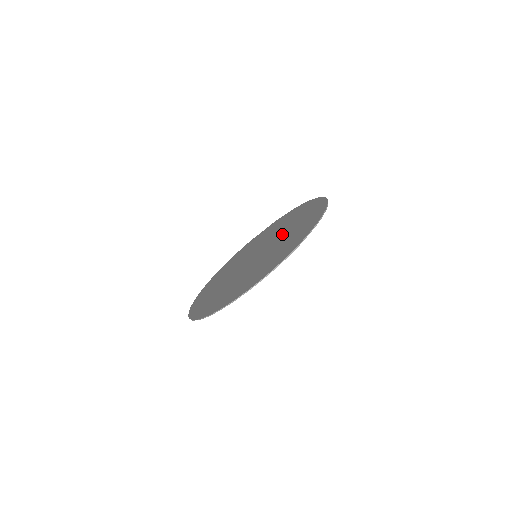
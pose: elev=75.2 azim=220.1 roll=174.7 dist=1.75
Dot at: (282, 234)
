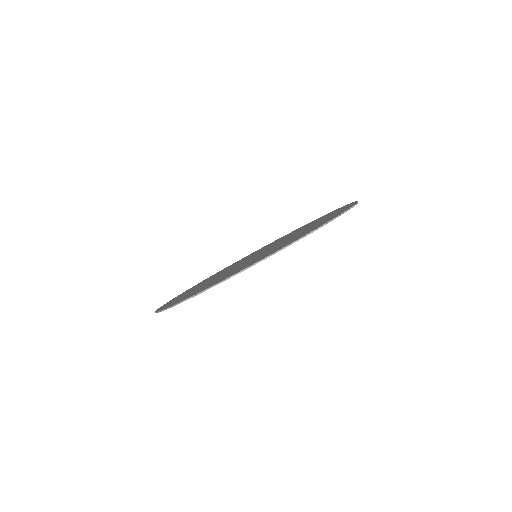
Dot at: (279, 244)
